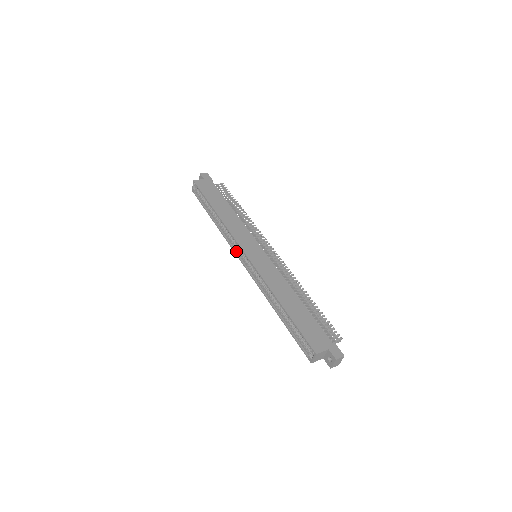
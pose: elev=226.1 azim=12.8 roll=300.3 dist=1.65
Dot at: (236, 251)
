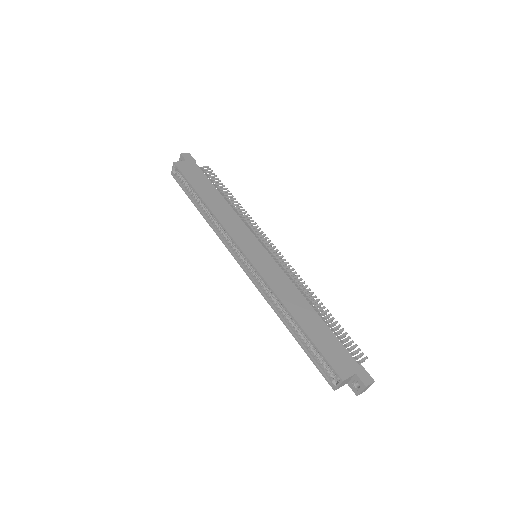
Dot at: (231, 250)
